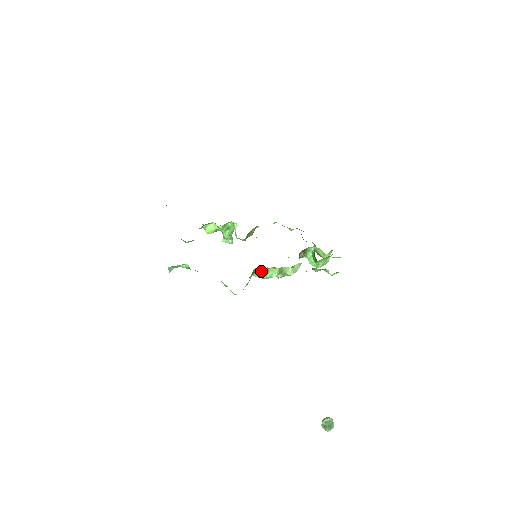
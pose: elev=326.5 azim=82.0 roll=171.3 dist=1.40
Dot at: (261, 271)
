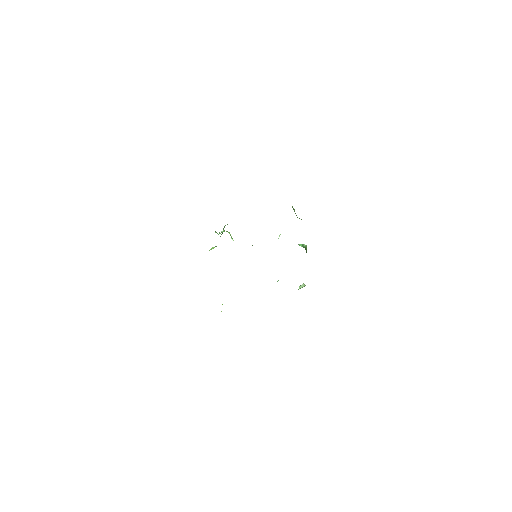
Dot at: occluded
